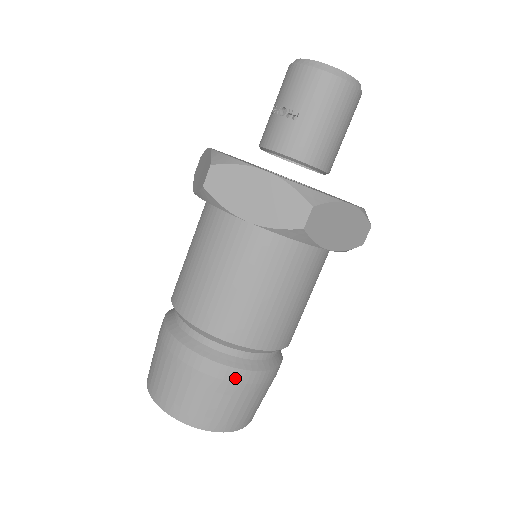
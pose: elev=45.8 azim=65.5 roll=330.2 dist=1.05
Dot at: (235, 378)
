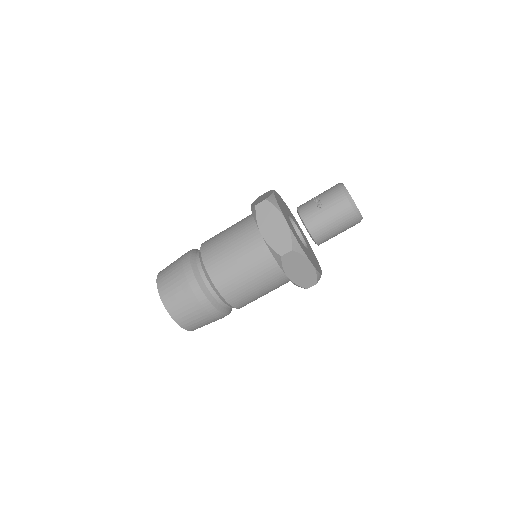
Dot at: (201, 300)
